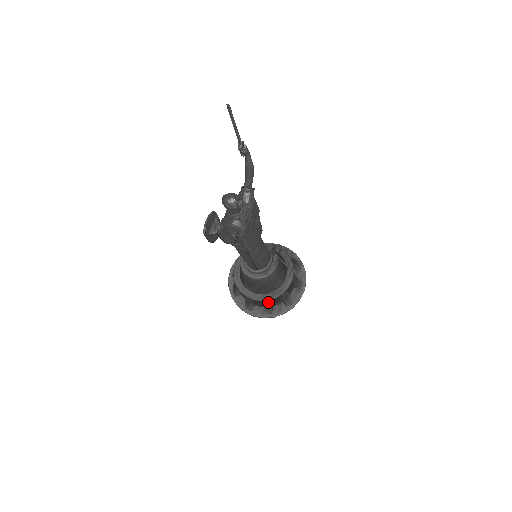
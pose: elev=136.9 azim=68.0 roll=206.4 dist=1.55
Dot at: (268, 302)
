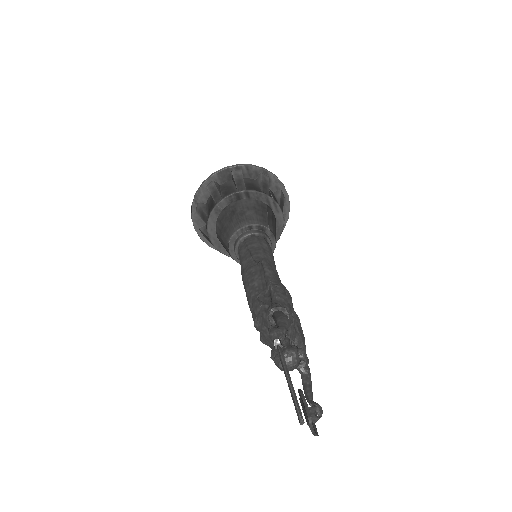
Dot at: occluded
